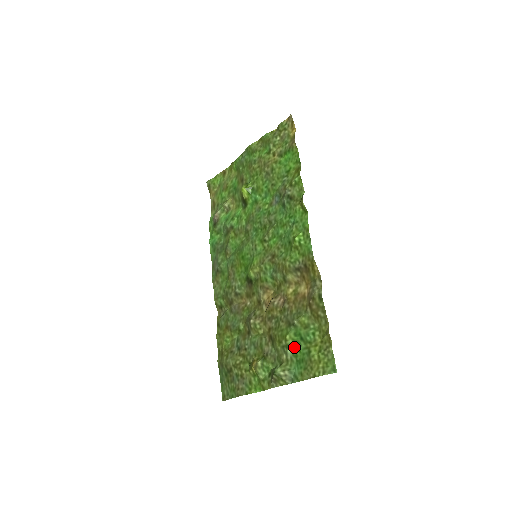
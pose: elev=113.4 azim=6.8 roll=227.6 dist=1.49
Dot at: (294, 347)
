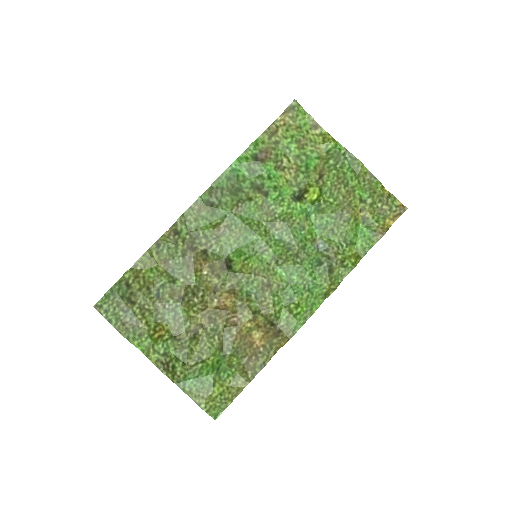
Dot at: (207, 368)
